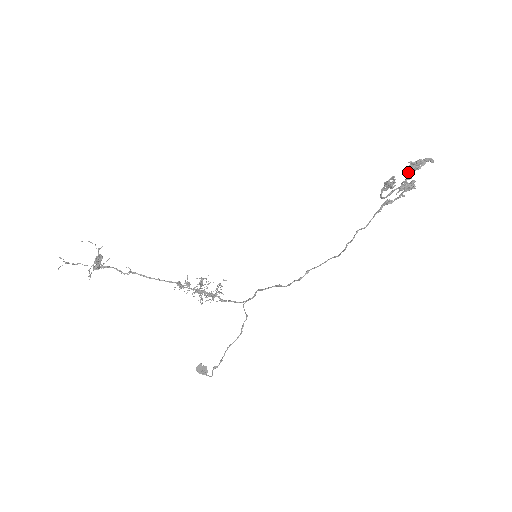
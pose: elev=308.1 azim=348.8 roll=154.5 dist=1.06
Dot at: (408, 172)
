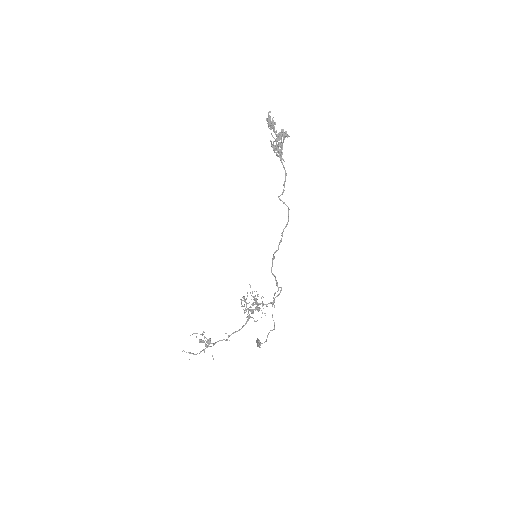
Dot at: (273, 130)
